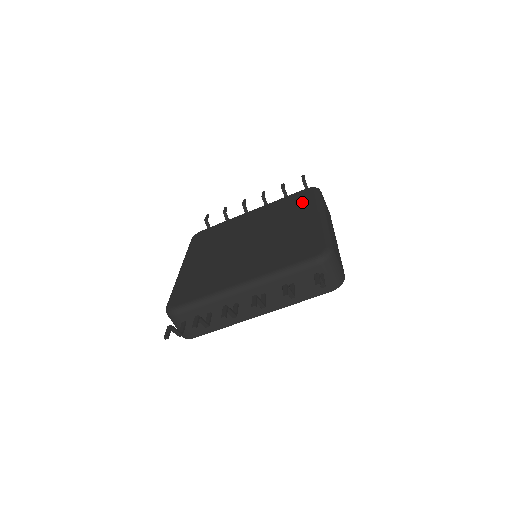
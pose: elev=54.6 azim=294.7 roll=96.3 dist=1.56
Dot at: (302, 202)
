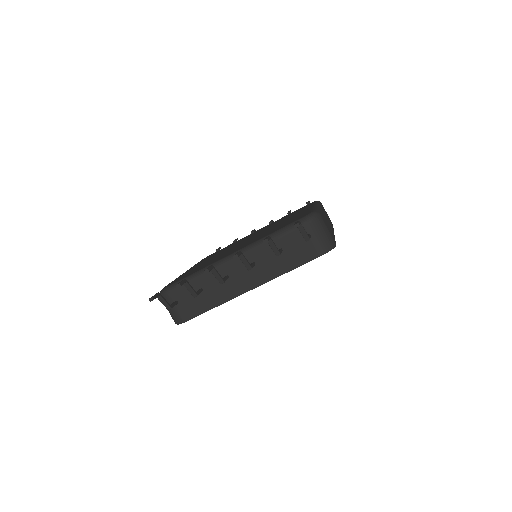
Dot at: occluded
